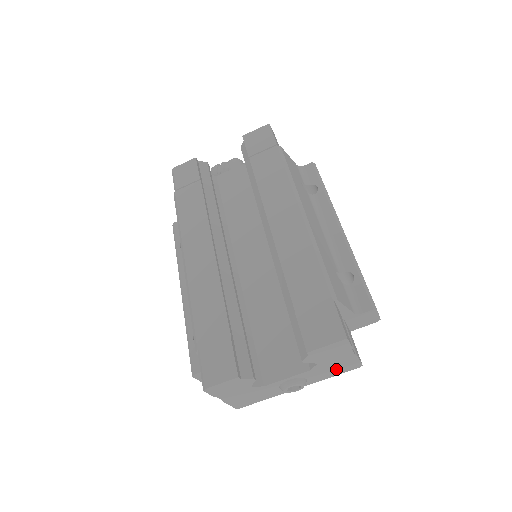
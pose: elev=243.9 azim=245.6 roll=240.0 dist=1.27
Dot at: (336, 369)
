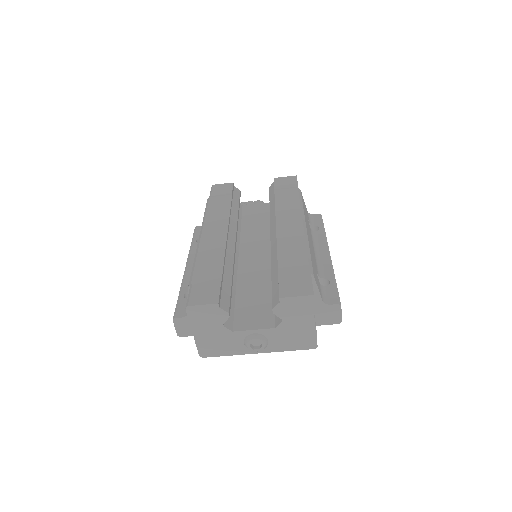
Dot at: (295, 340)
